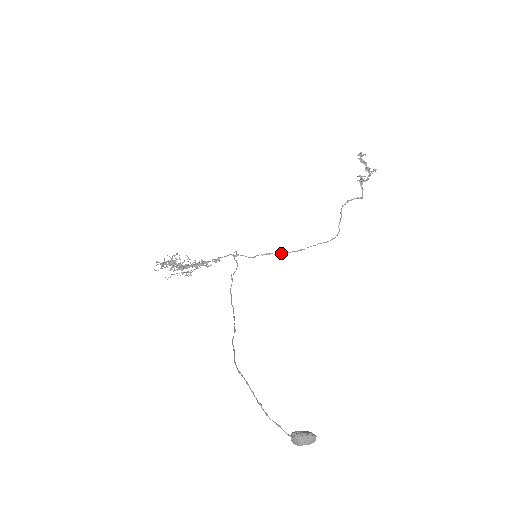
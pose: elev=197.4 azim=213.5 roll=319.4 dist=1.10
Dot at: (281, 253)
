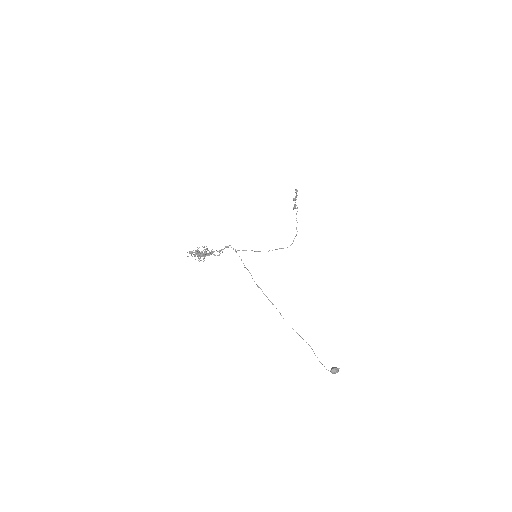
Dot at: (259, 251)
